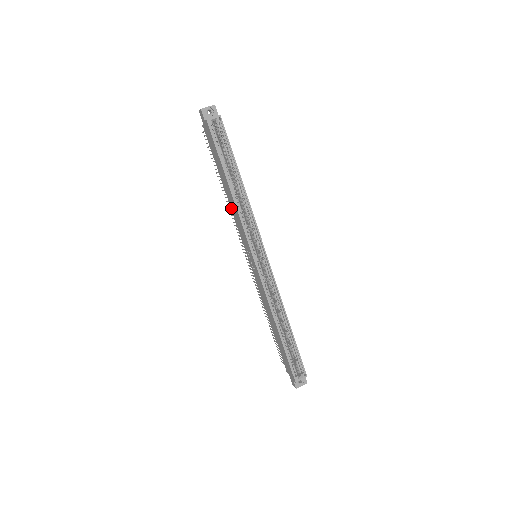
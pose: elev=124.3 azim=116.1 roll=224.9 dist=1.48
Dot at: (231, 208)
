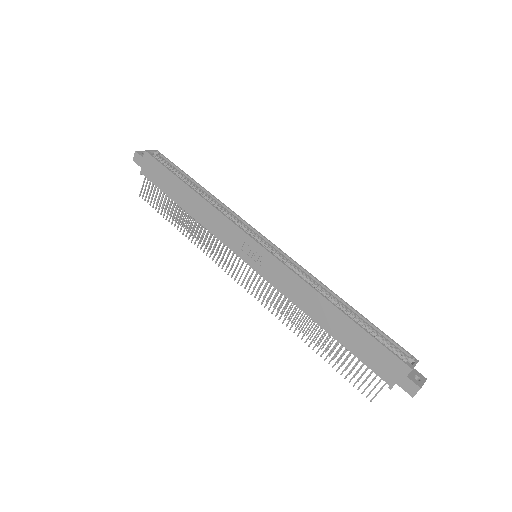
Dot at: (202, 223)
